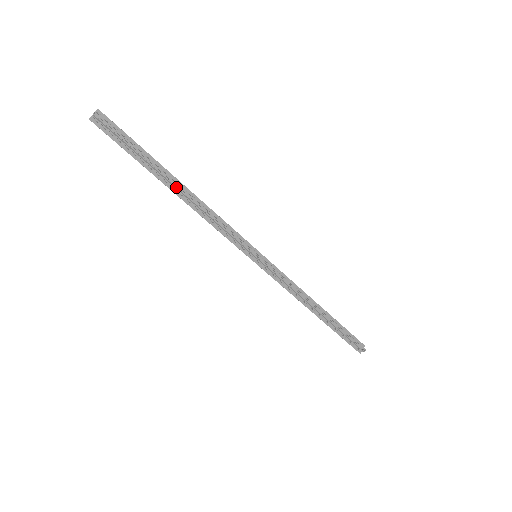
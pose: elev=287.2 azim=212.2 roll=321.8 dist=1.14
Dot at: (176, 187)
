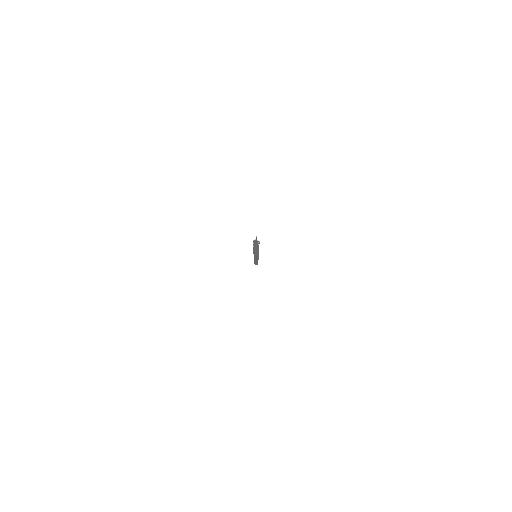
Dot at: occluded
